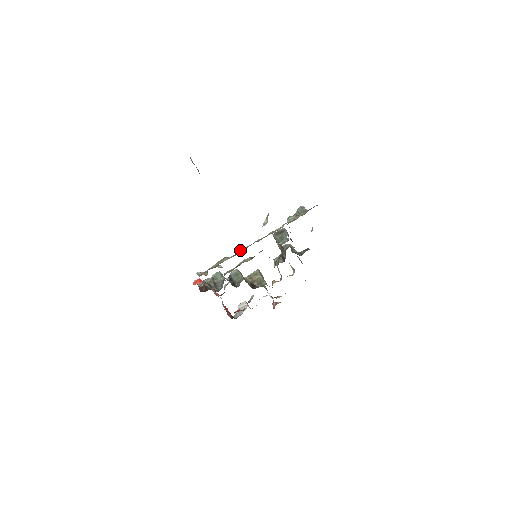
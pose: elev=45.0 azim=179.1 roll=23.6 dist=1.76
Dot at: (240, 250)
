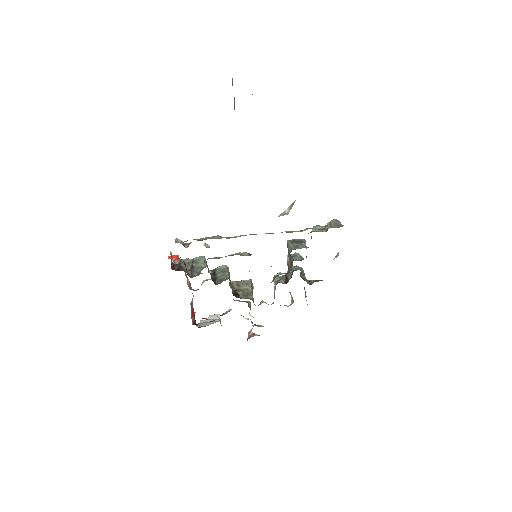
Dot at: (240, 235)
